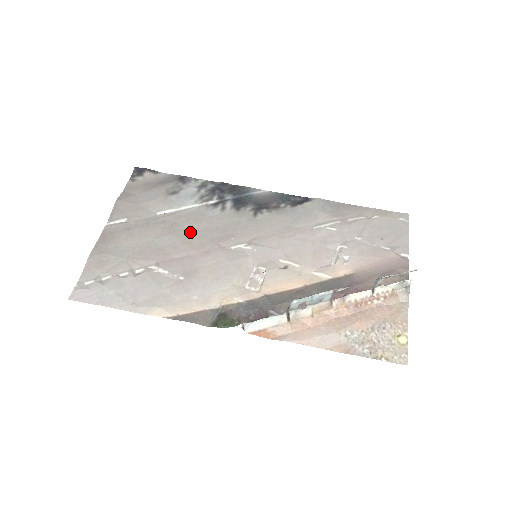
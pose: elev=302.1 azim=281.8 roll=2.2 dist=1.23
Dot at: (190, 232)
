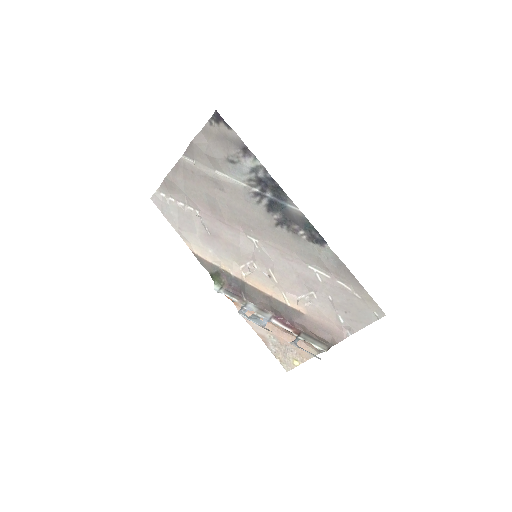
Dot at: (228, 204)
